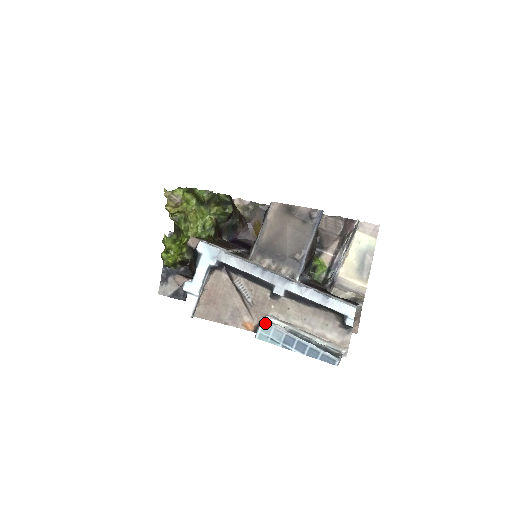
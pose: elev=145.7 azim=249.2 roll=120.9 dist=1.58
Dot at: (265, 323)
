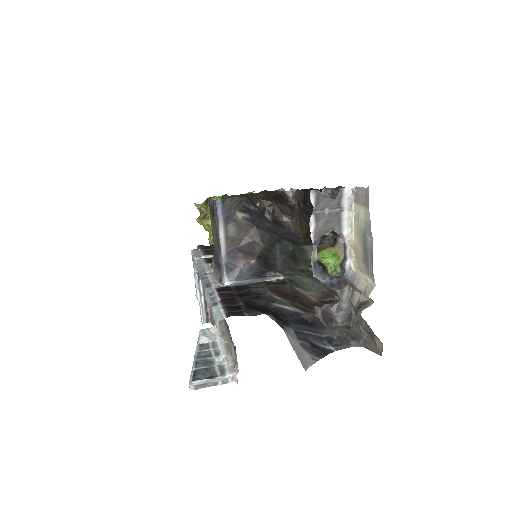
Dot at: (199, 333)
